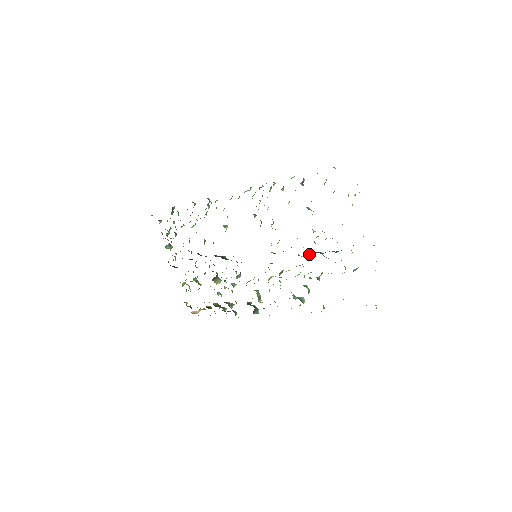
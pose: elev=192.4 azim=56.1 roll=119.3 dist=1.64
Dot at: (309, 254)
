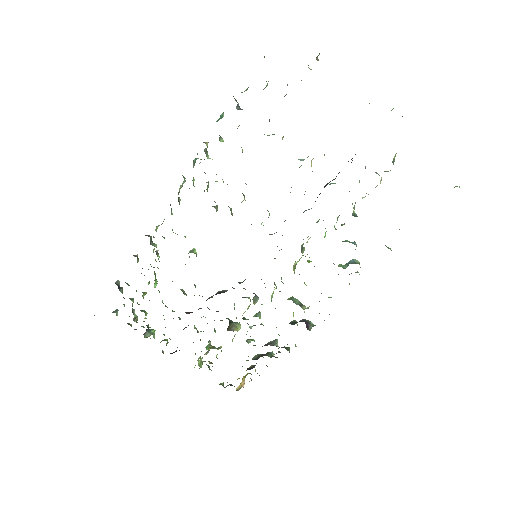
Dot at: occluded
